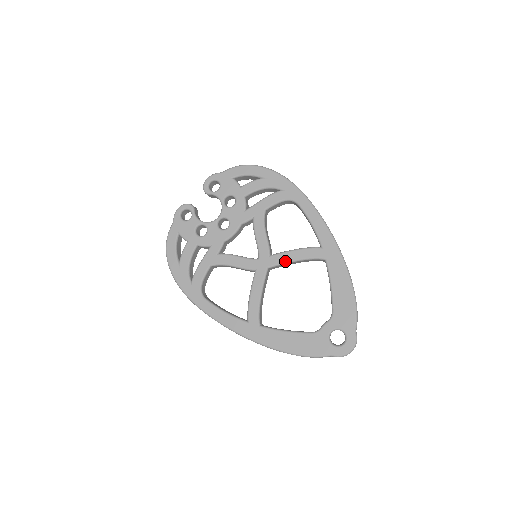
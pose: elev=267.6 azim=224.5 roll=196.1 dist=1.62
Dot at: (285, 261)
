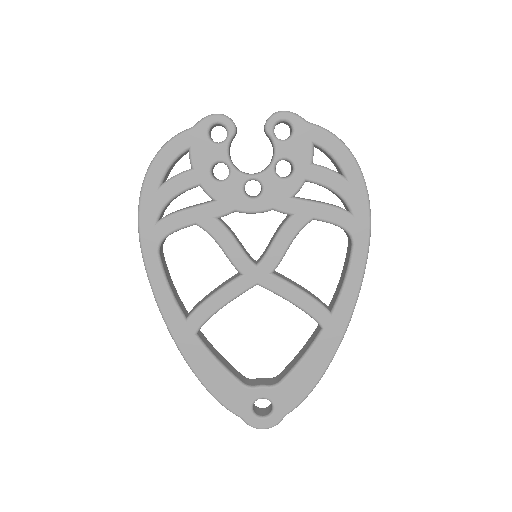
Dot at: (282, 294)
